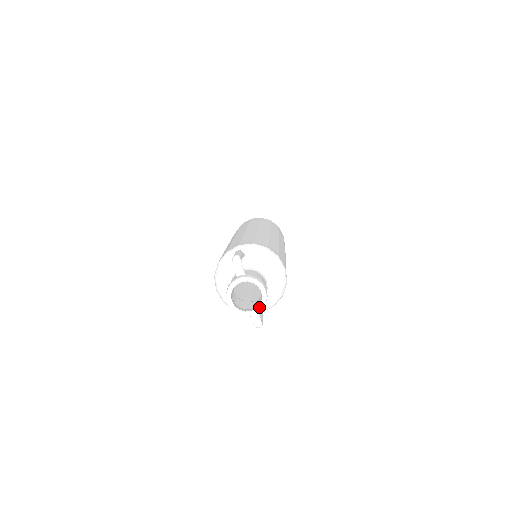
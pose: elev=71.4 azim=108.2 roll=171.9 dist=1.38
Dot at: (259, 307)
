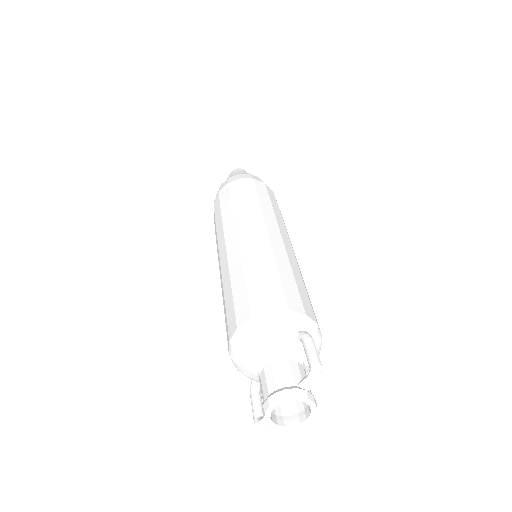
Dot at: (288, 427)
